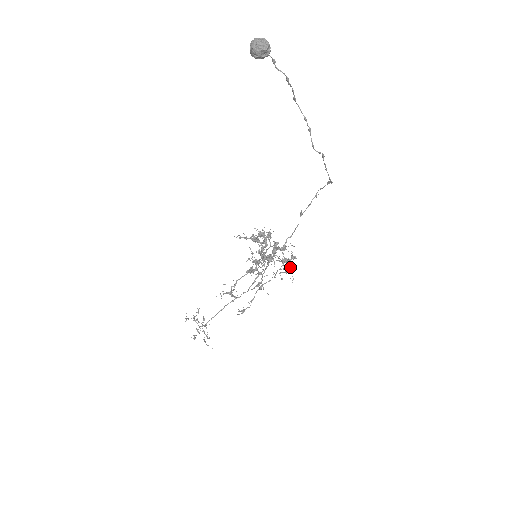
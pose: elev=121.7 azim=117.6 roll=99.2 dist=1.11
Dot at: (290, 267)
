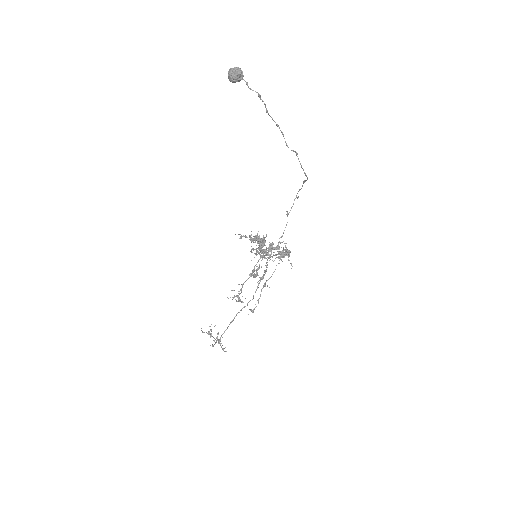
Dot at: (287, 253)
